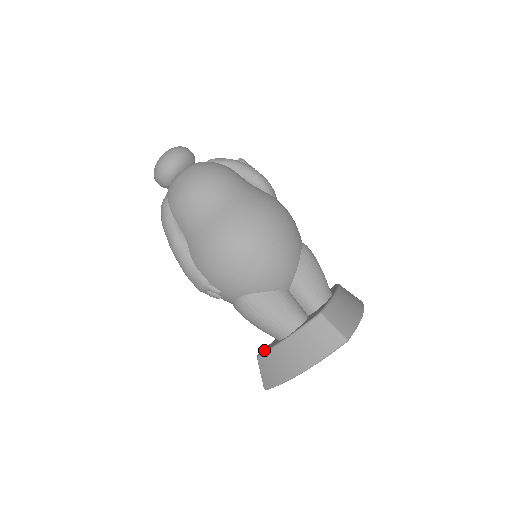
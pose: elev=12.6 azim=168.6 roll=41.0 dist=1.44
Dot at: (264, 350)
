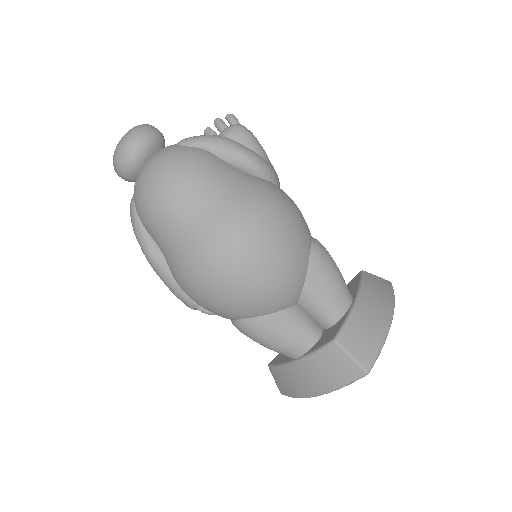
Dot at: (275, 361)
